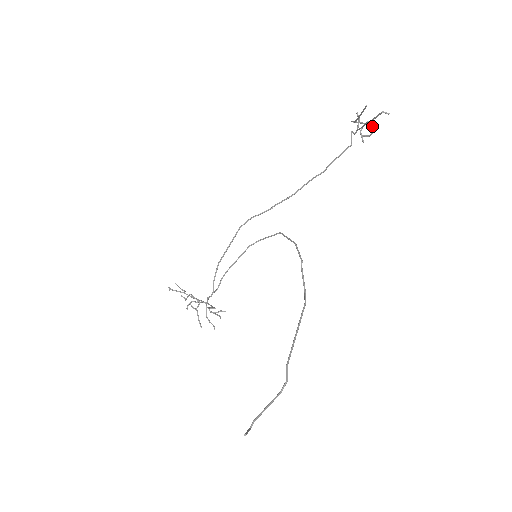
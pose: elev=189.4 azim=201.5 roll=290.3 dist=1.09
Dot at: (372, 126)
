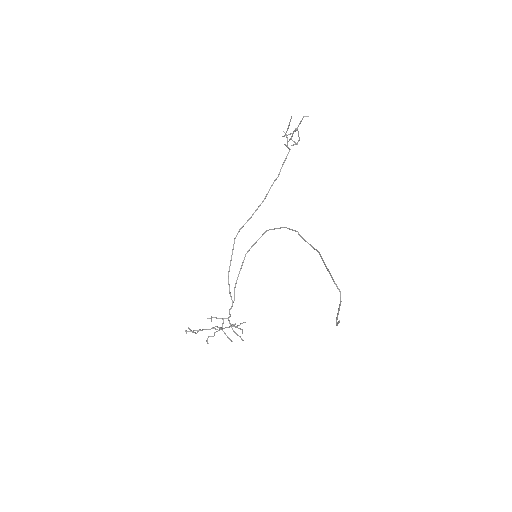
Dot at: (298, 134)
